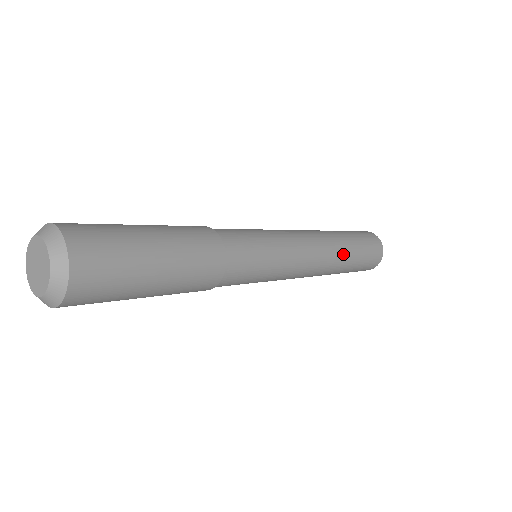
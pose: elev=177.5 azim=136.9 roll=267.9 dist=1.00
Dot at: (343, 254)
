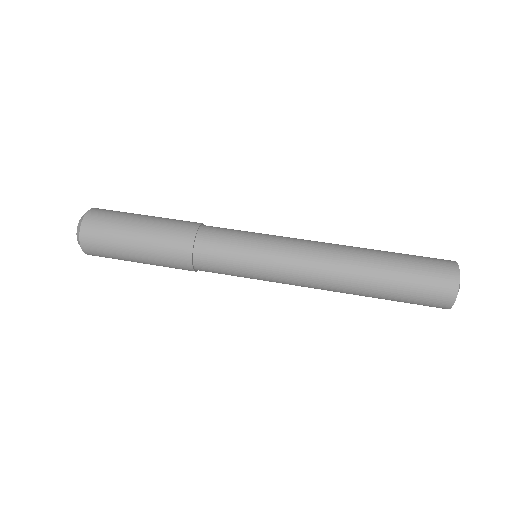
Dot at: (362, 280)
